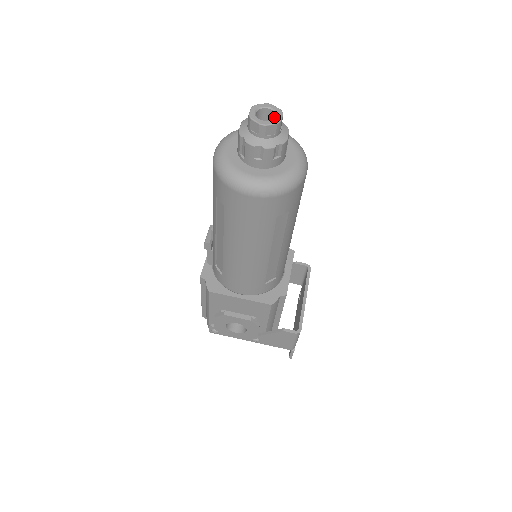
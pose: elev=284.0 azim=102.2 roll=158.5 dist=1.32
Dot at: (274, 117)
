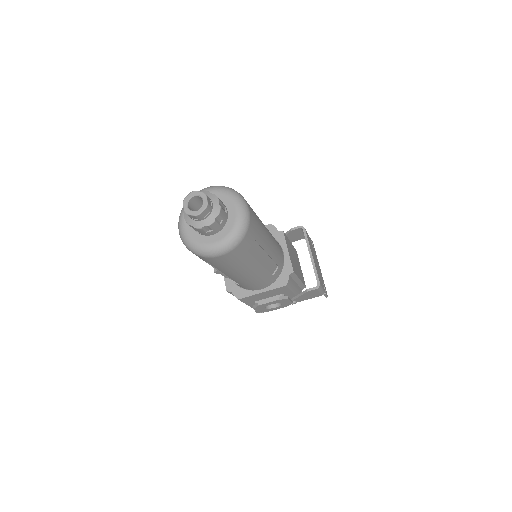
Dot at: (202, 199)
